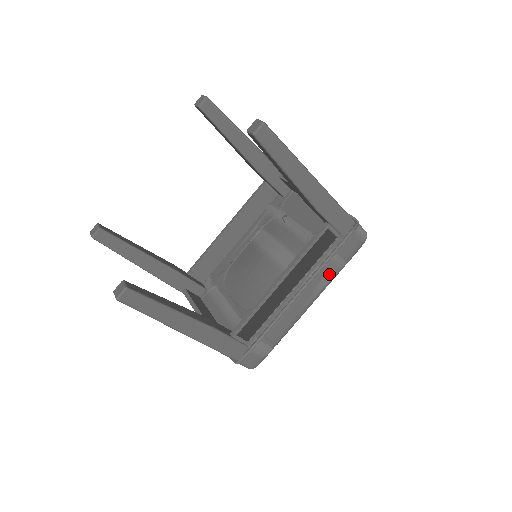
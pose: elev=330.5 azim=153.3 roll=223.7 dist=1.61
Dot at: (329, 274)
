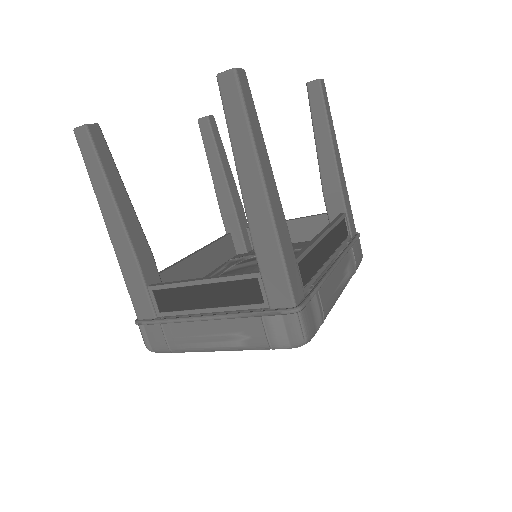
Dot at: (350, 266)
